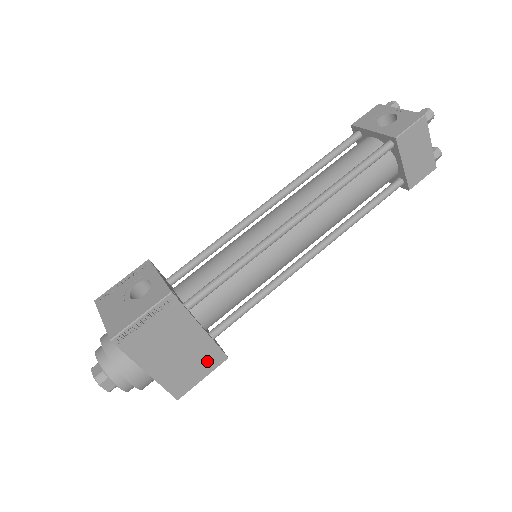
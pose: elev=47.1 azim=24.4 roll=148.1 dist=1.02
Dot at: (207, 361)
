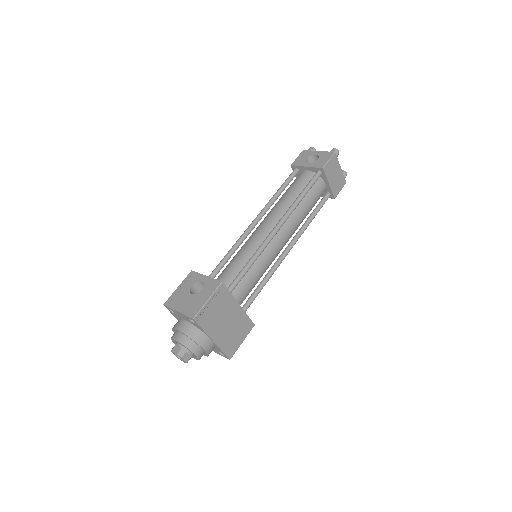
Dot at: (244, 329)
